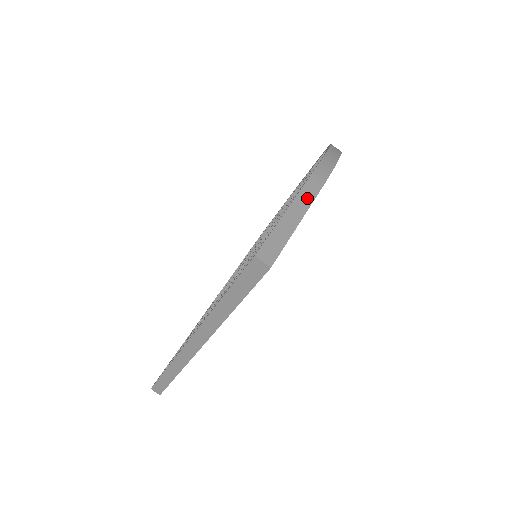
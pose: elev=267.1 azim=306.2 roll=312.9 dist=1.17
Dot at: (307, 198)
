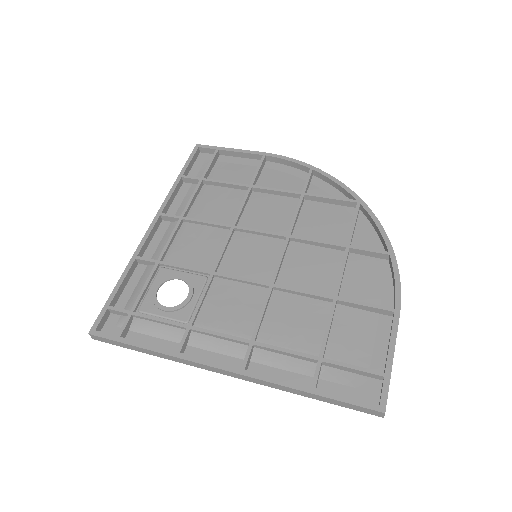
Dot at: (396, 337)
